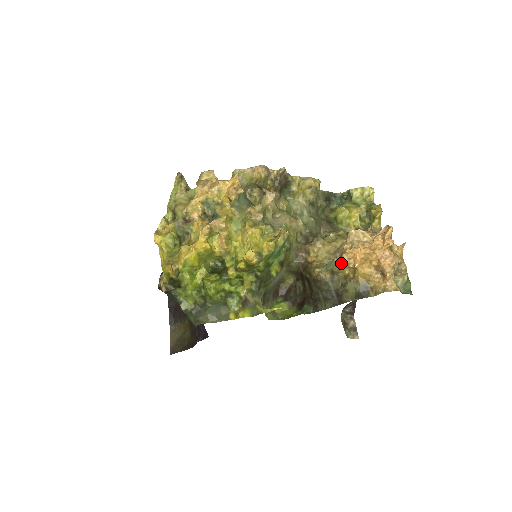
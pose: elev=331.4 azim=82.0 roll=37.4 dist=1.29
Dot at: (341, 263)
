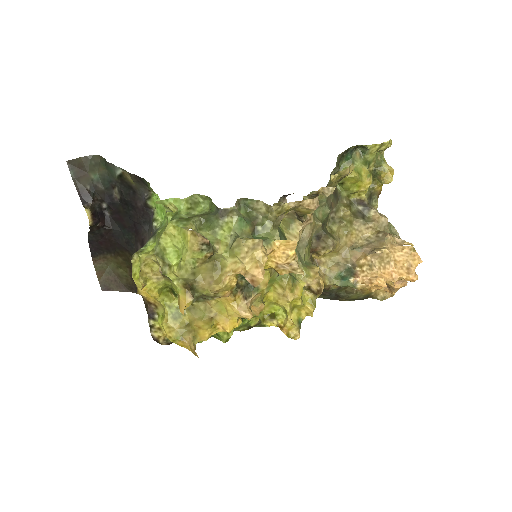
Dot at: (359, 288)
